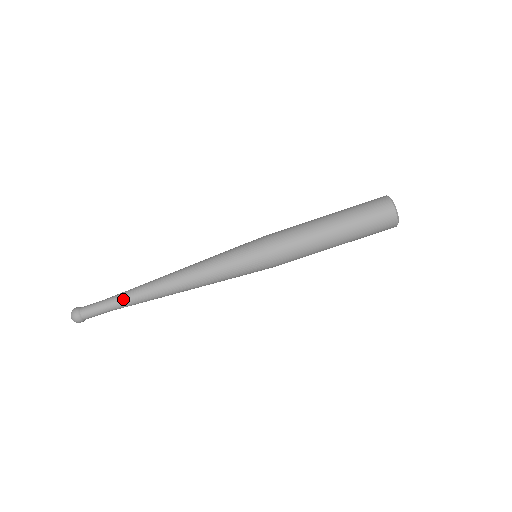
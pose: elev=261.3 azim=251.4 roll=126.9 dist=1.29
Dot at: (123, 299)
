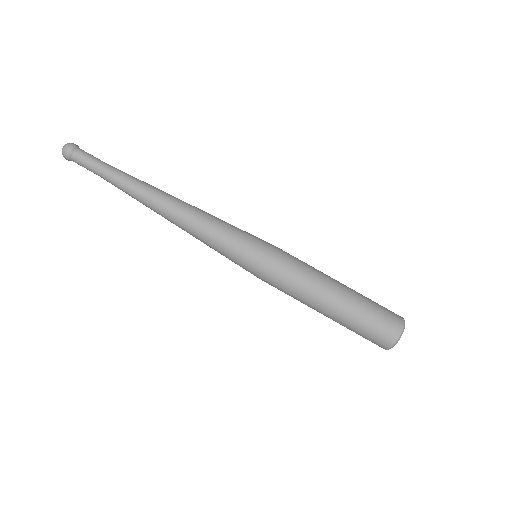
Dot at: (119, 177)
